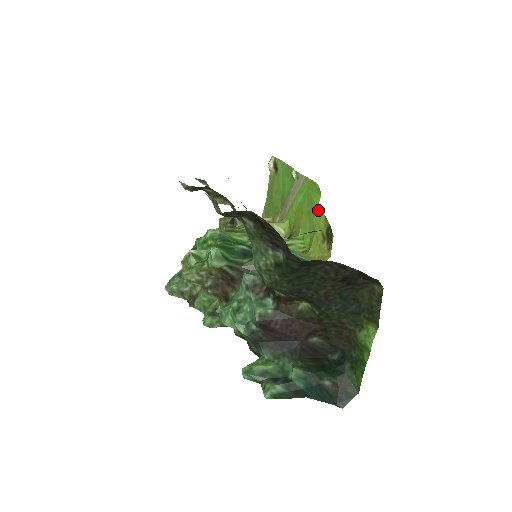
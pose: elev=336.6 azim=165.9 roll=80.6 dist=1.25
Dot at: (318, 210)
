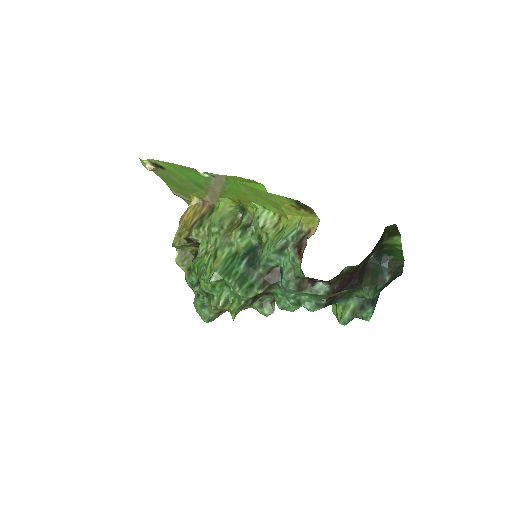
Dot at: (271, 195)
